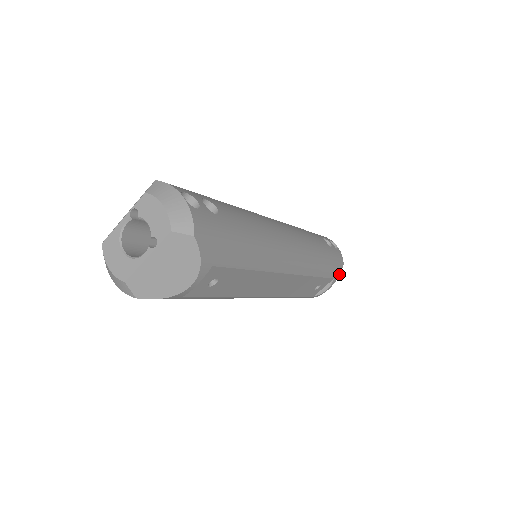
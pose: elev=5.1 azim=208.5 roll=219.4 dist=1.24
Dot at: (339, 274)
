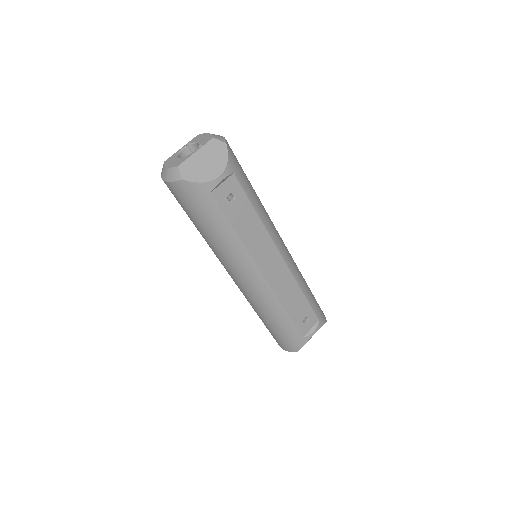
Dot at: (323, 323)
